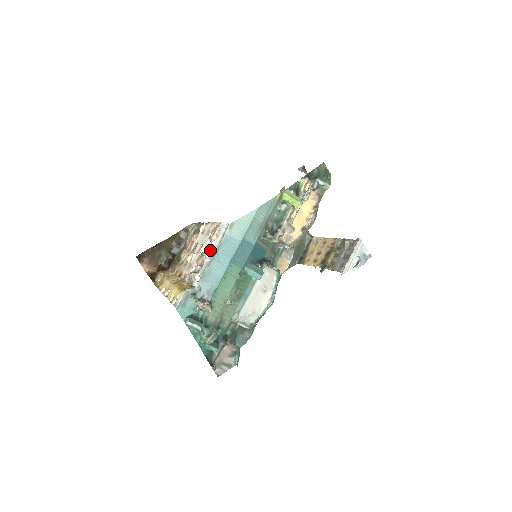
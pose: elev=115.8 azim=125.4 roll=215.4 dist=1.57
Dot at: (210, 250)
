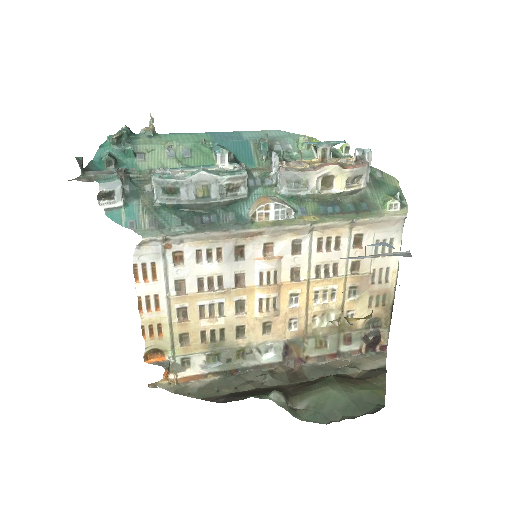
Dot at: occluded
